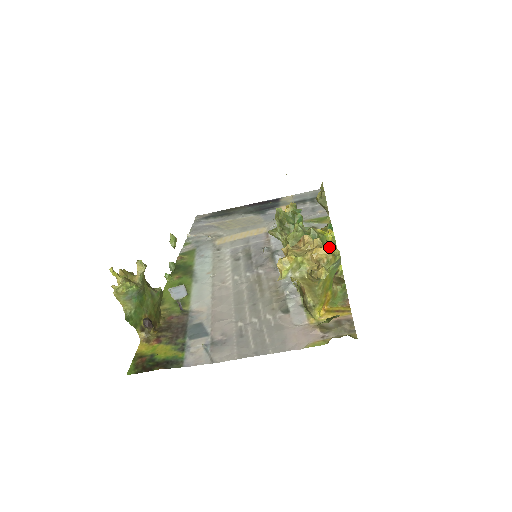
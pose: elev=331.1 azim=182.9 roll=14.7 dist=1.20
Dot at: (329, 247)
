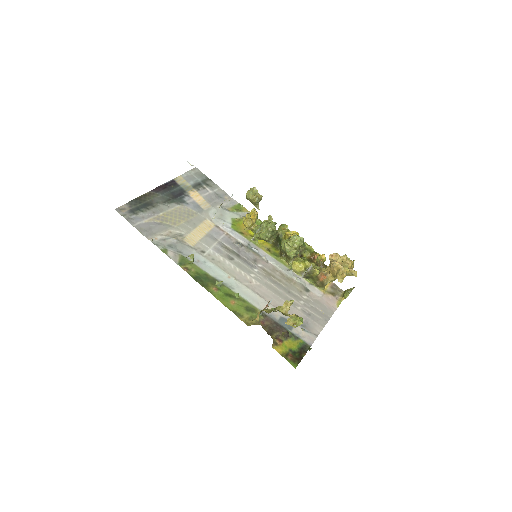
Dot at: occluded
